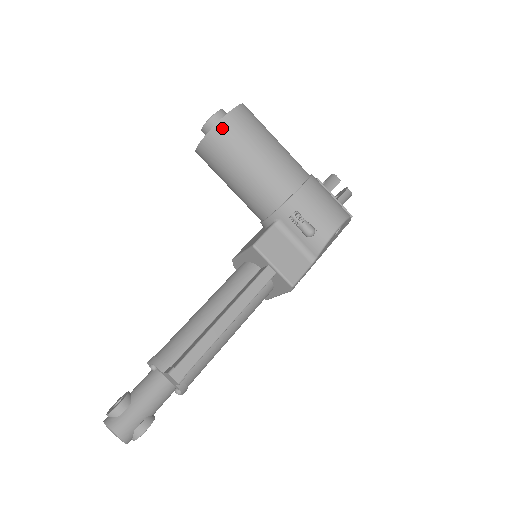
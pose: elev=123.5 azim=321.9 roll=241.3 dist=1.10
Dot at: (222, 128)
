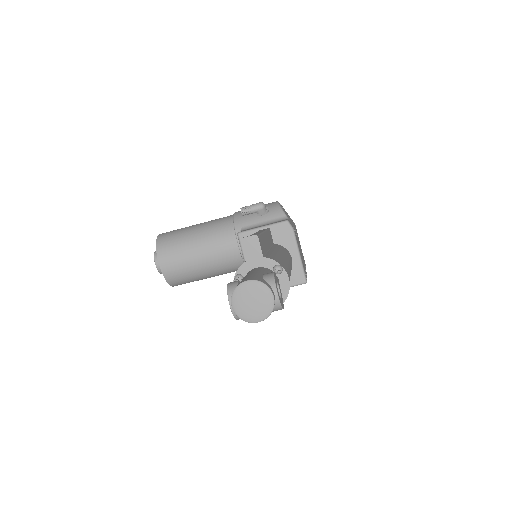
Dot at: (162, 237)
